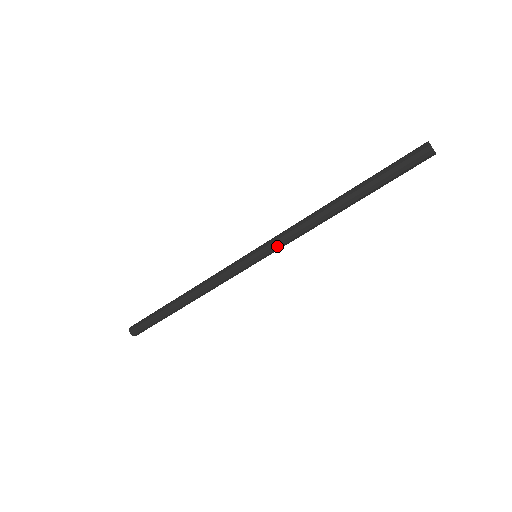
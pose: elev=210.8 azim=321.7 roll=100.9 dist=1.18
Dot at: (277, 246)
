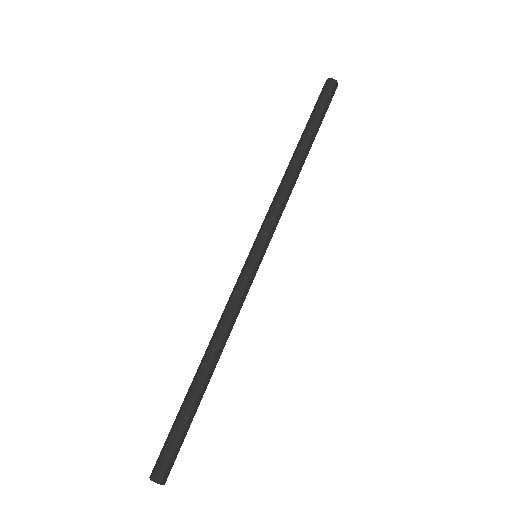
Dot at: (274, 230)
